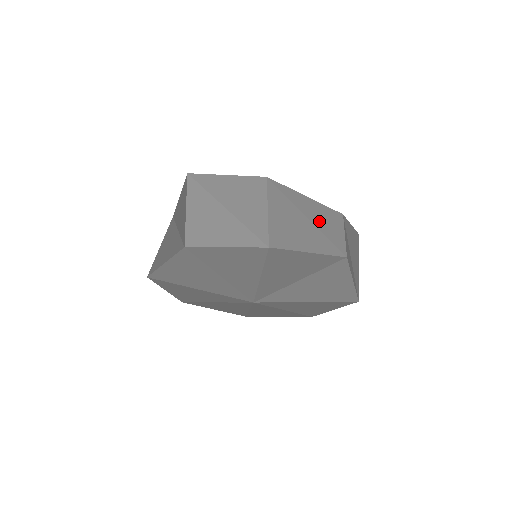
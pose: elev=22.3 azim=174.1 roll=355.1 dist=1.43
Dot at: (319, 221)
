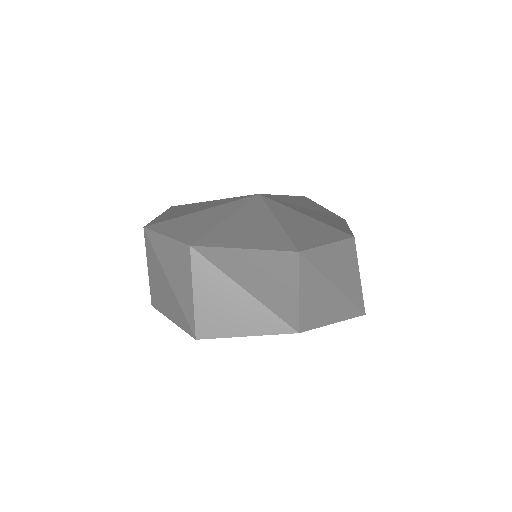
Dot at: occluded
